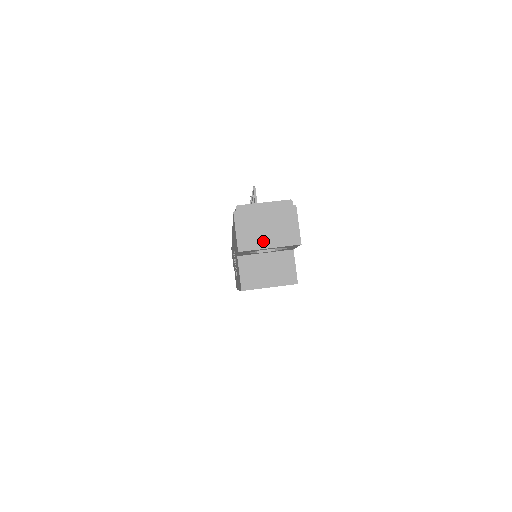
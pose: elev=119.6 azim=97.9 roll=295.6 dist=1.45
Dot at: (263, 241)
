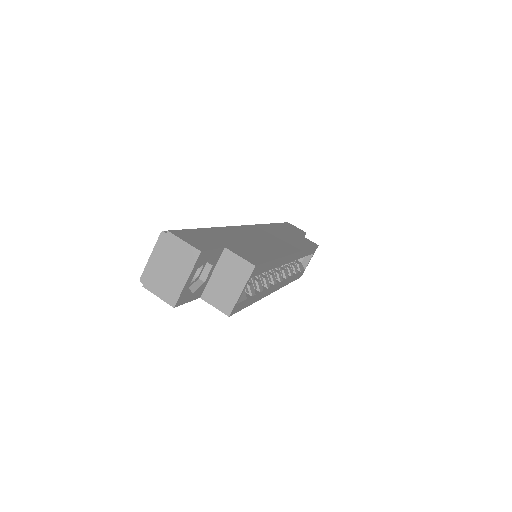
Dot at: (178, 281)
